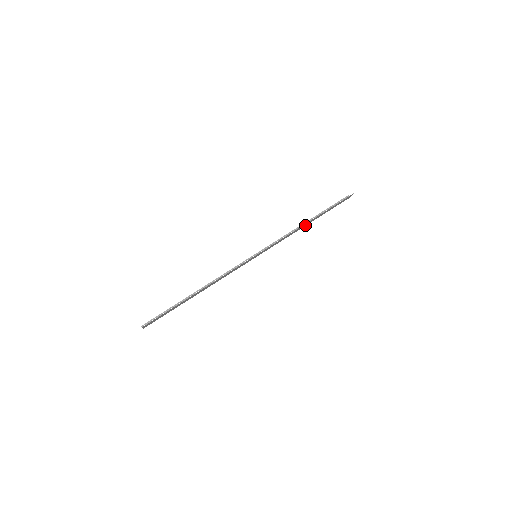
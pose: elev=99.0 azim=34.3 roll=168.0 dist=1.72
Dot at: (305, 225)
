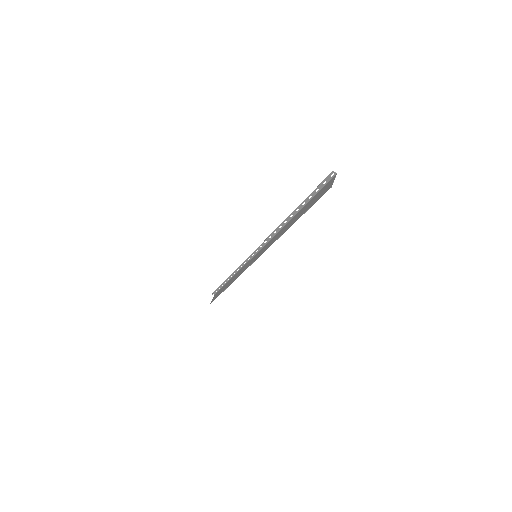
Dot at: (290, 221)
